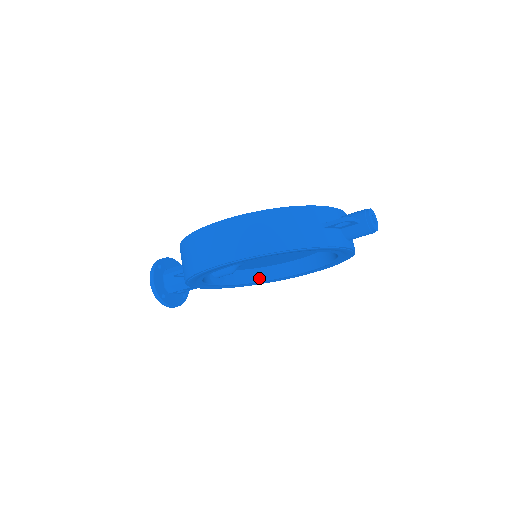
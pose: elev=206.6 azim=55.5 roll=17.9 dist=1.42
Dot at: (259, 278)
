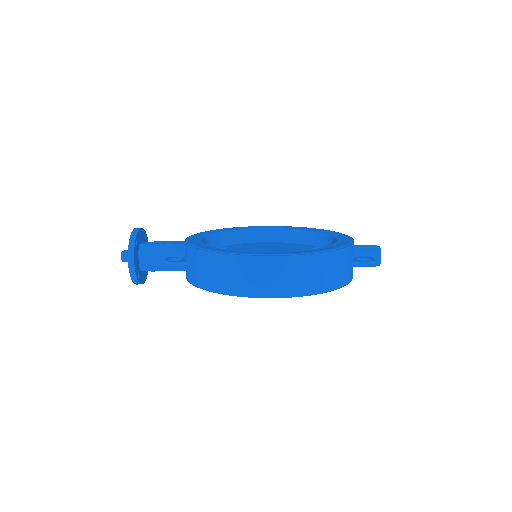
Dot at: occluded
